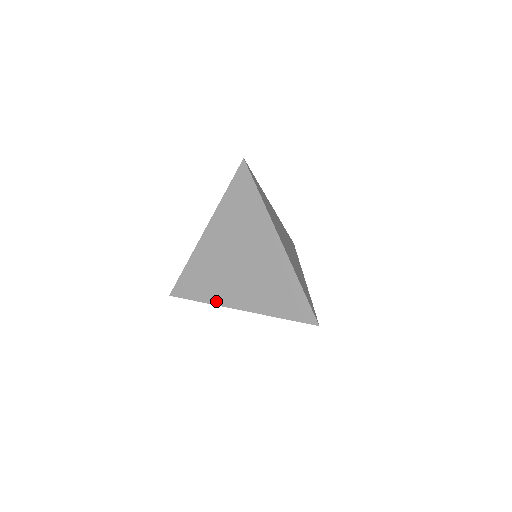
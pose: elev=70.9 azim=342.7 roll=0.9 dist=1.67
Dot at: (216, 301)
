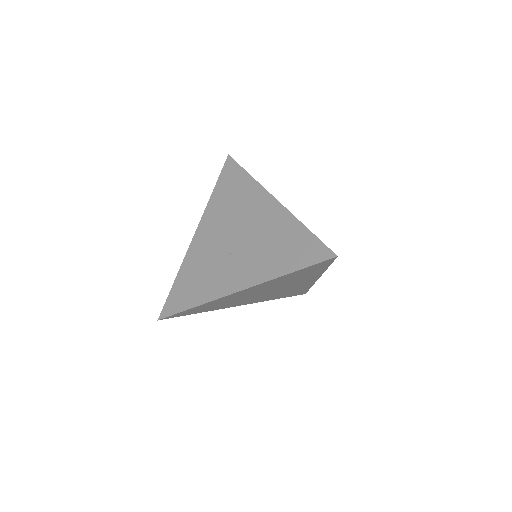
Dot at: (212, 296)
